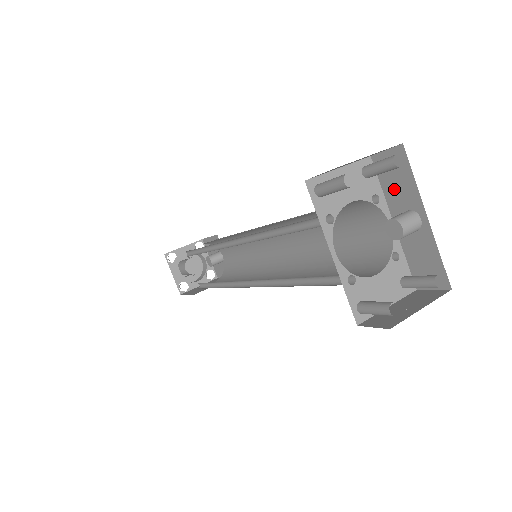
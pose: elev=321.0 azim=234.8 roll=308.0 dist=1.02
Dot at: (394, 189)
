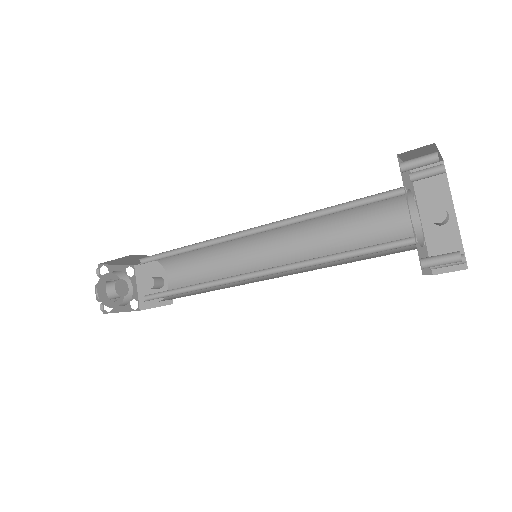
Dot at: (428, 194)
